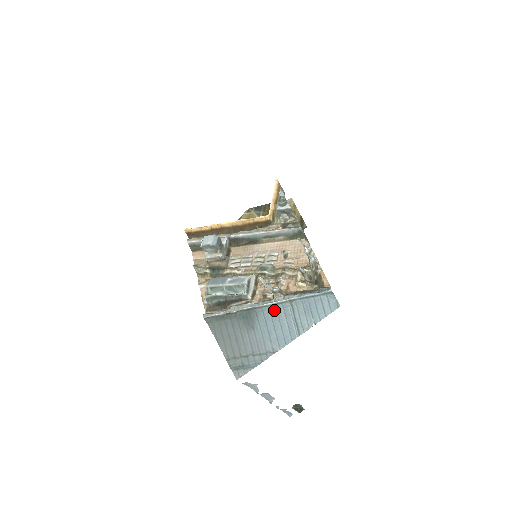
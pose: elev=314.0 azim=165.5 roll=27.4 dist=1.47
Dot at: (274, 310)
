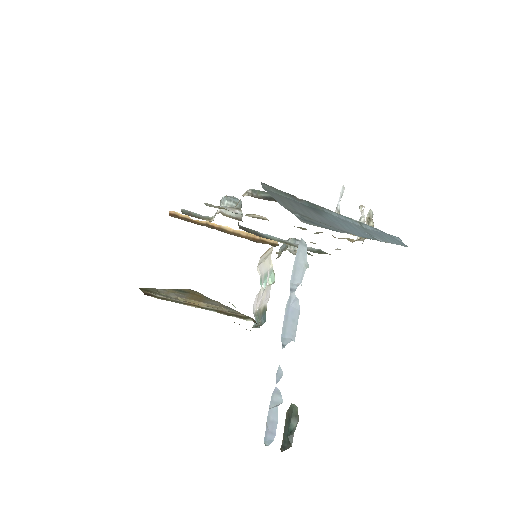
Dot at: (344, 219)
